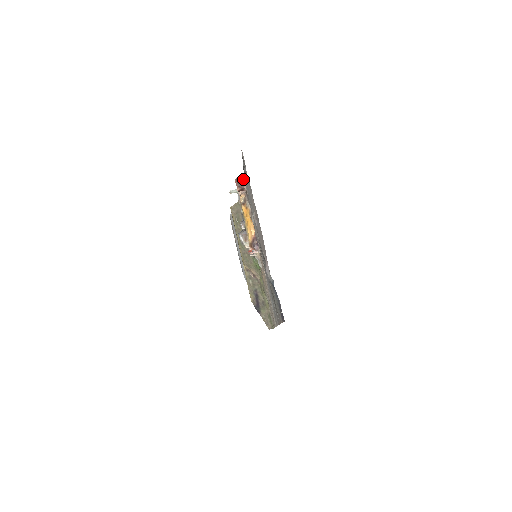
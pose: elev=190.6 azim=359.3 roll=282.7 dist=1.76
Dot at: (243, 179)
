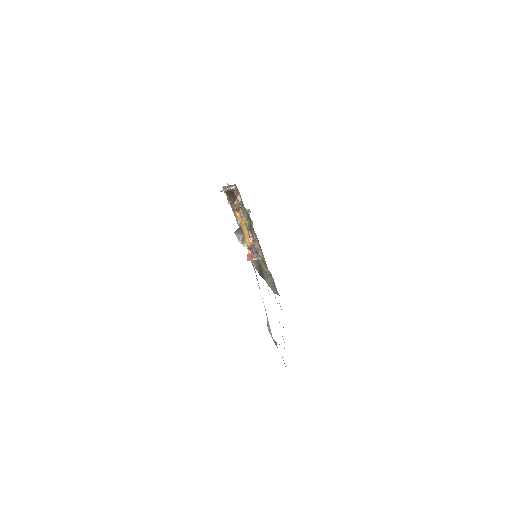
Dot at: (234, 193)
